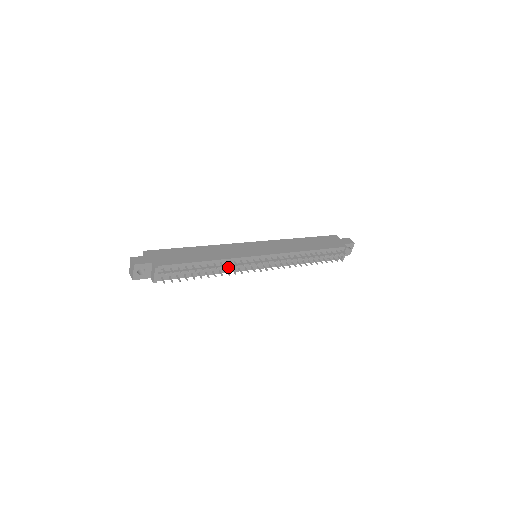
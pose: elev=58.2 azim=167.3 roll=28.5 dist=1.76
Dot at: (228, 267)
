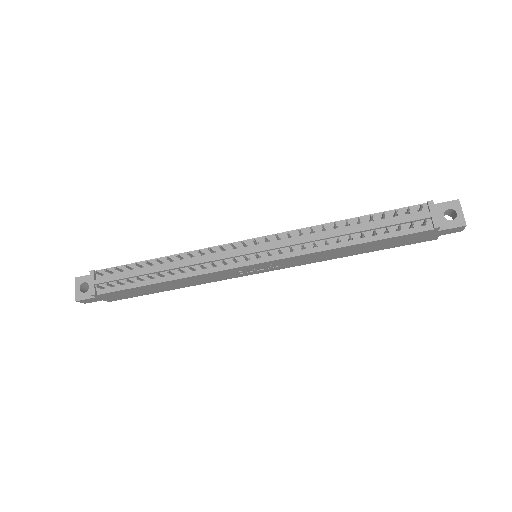
Dot at: (193, 262)
